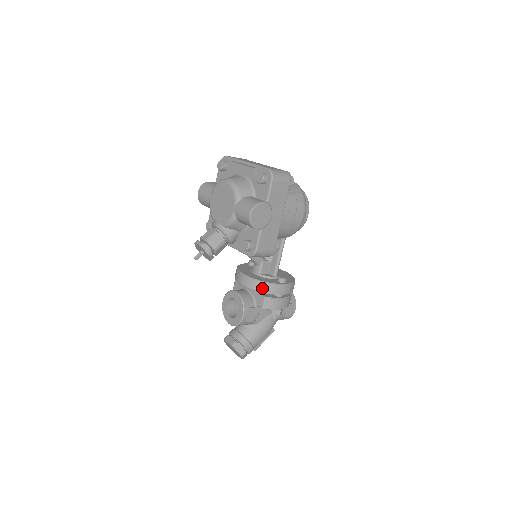
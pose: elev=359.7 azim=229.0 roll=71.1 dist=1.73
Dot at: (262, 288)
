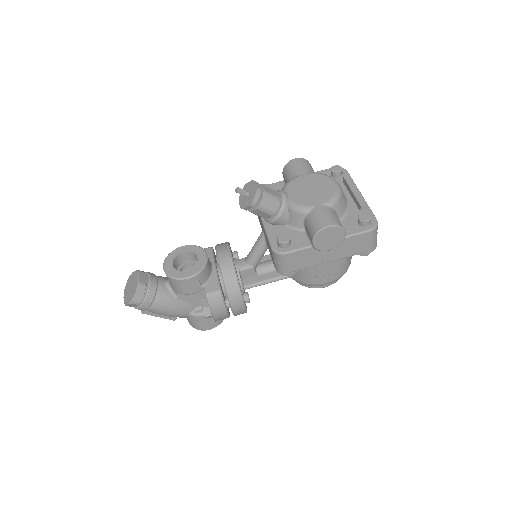
Dot at: (230, 282)
